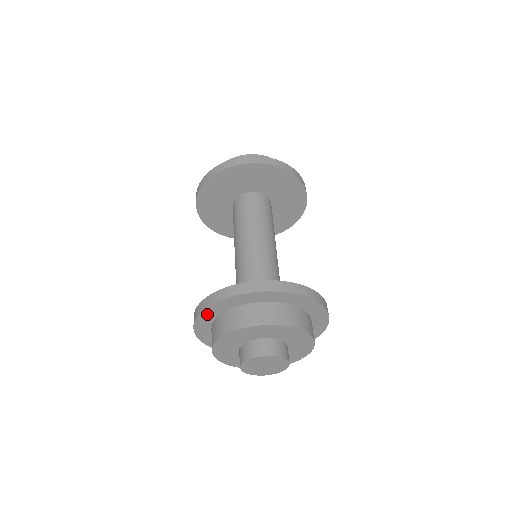
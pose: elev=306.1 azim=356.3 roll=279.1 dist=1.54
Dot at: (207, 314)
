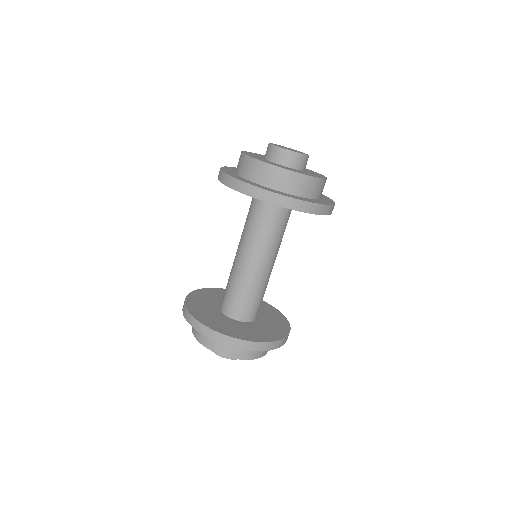
Dot at: occluded
